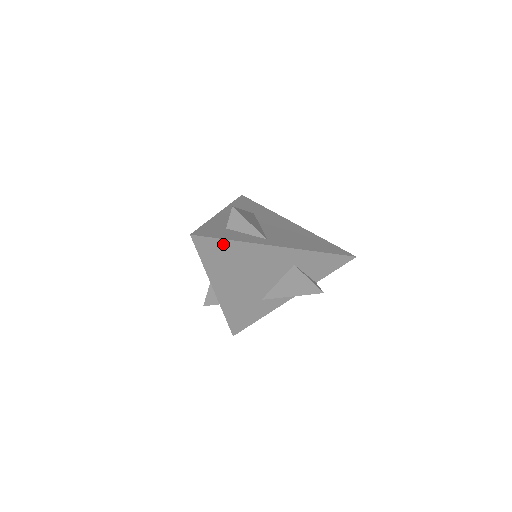
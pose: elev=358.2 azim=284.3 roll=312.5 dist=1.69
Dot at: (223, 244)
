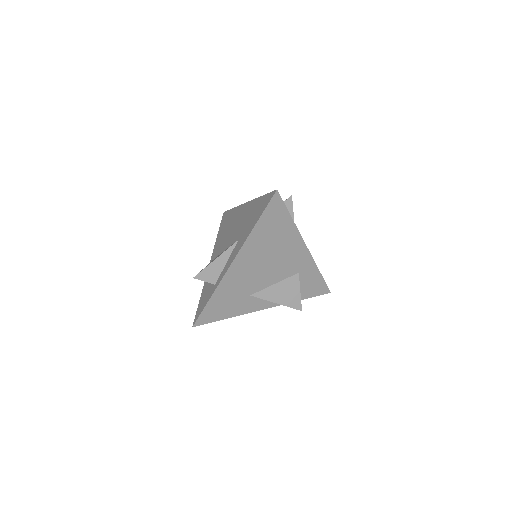
Dot at: (284, 216)
